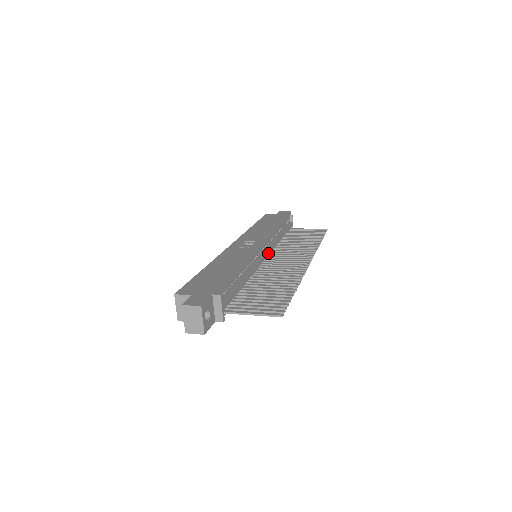
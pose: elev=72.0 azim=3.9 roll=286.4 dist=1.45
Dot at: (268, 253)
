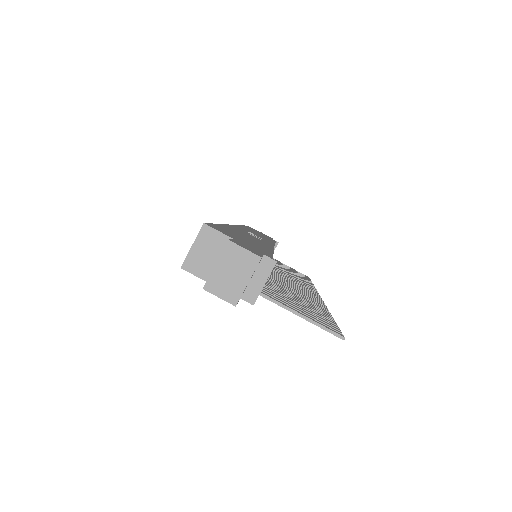
Dot at: occluded
